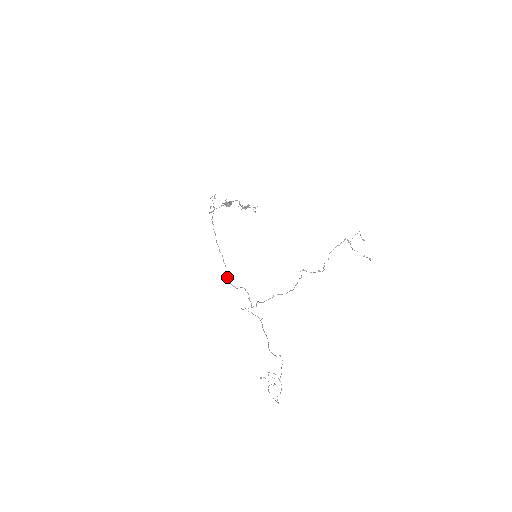
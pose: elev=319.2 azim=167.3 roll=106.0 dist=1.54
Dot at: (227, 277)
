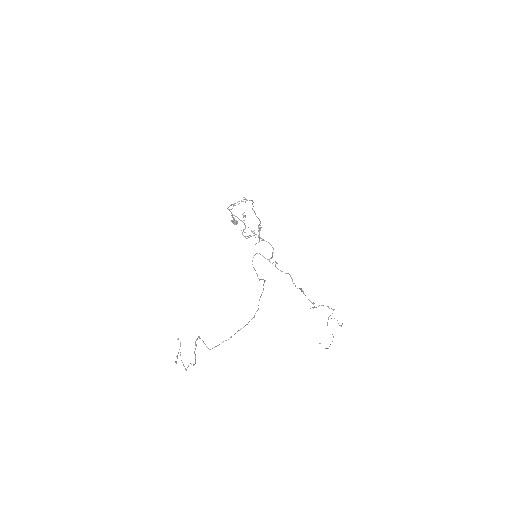
Dot at: (260, 227)
